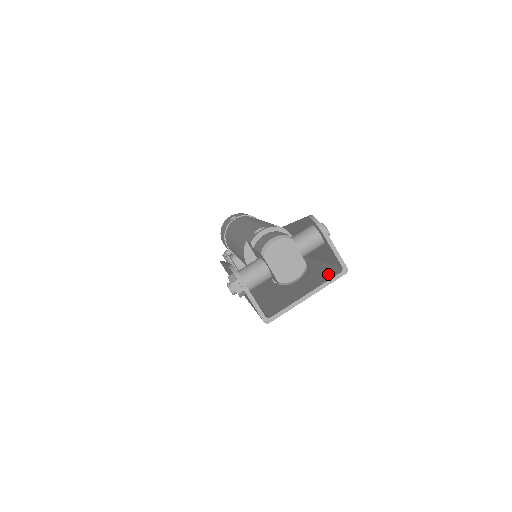
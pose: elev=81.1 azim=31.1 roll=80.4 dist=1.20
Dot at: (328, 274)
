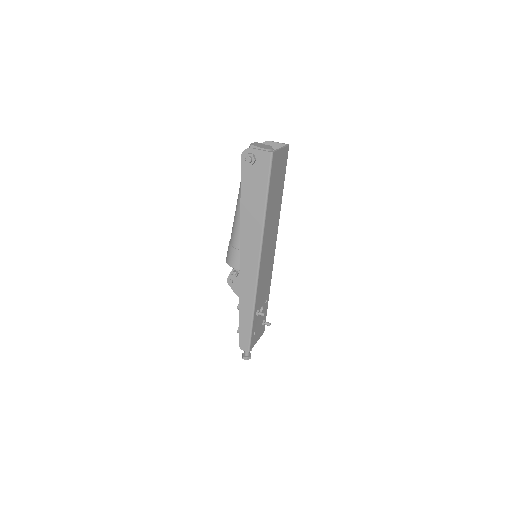
Dot at: occluded
